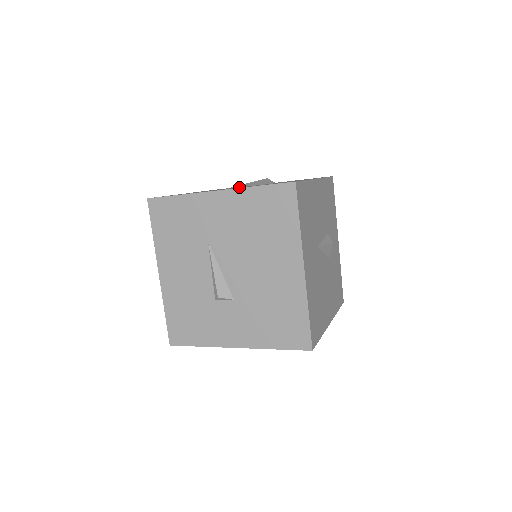
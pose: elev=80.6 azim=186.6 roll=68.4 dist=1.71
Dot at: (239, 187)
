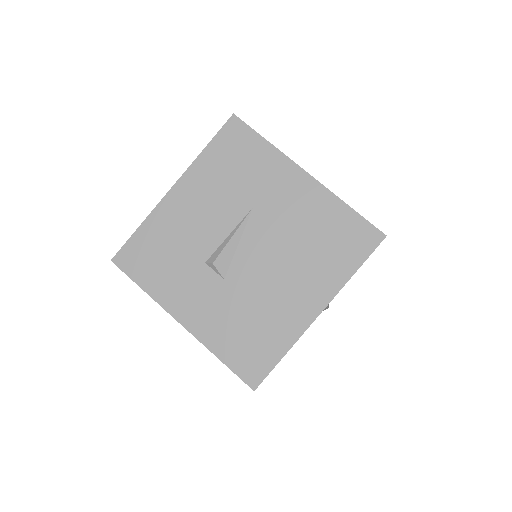
Dot at: occluded
